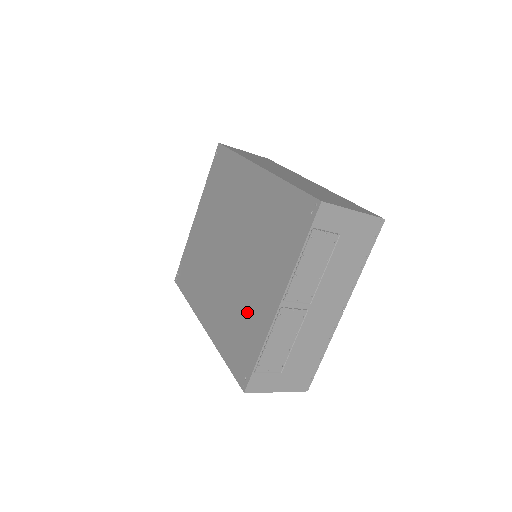
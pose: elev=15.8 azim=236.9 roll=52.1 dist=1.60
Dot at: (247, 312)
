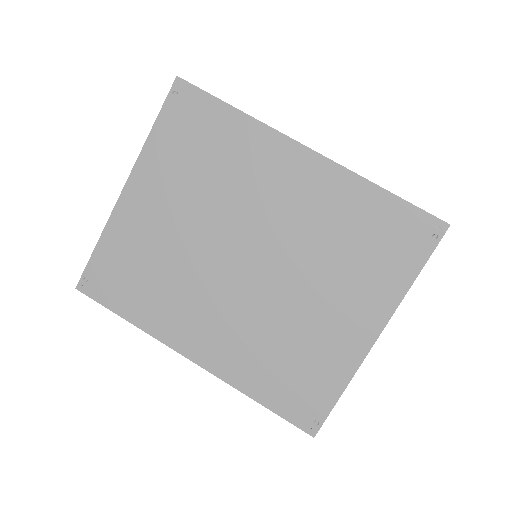
Dot at: (307, 345)
